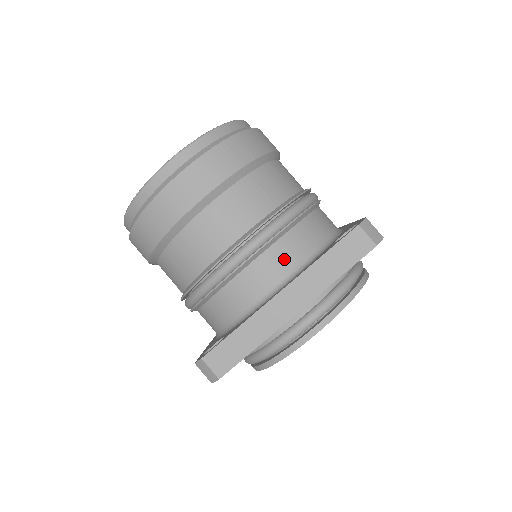
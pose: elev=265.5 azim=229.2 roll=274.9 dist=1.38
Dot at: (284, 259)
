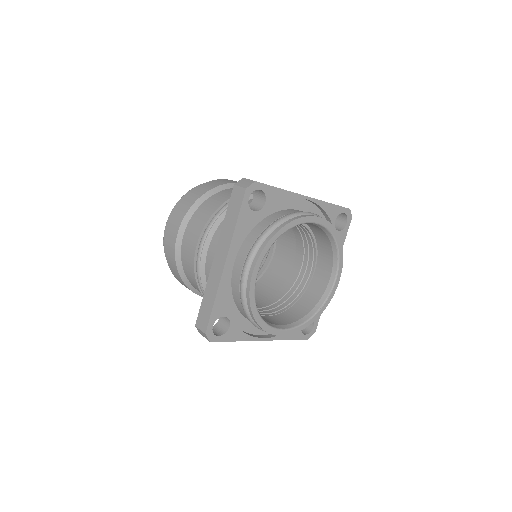
Dot at: occluded
